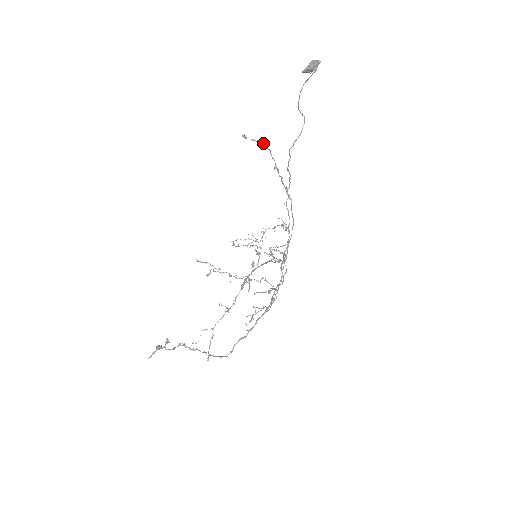
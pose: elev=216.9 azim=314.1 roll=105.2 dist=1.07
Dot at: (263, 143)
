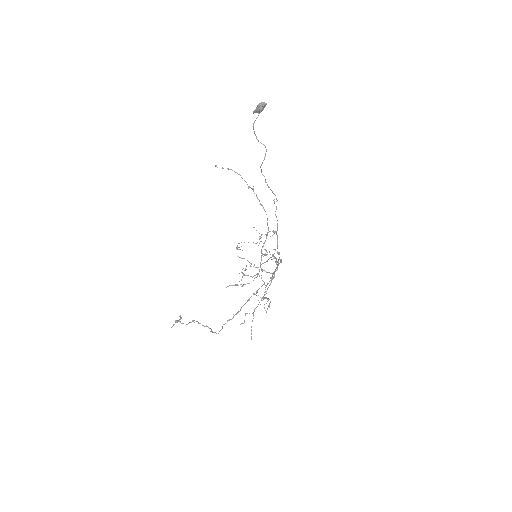
Dot at: (232, 170)
